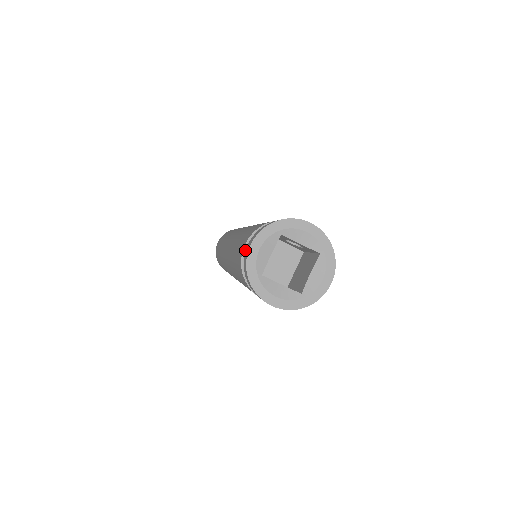
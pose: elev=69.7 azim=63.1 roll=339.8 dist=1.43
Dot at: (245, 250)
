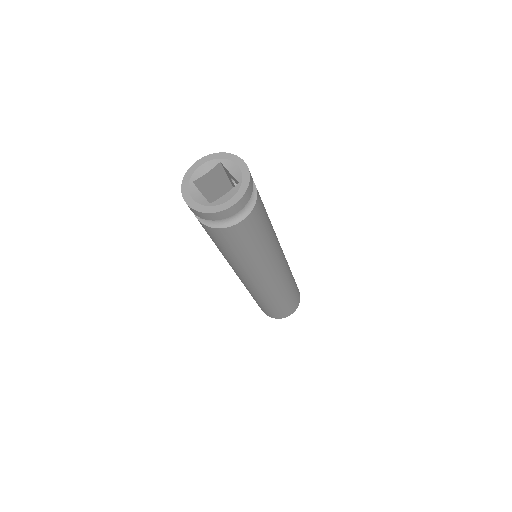
Dot at: occluded
